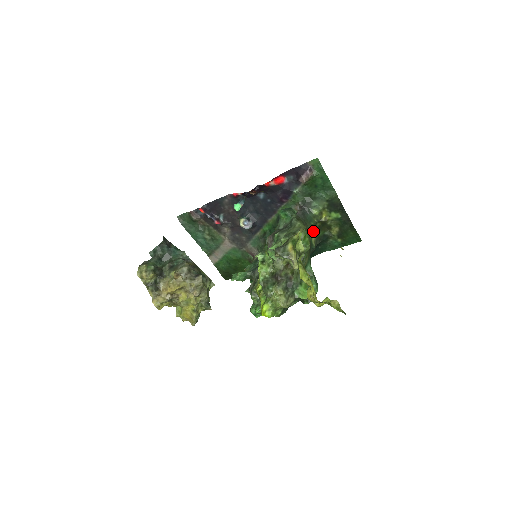
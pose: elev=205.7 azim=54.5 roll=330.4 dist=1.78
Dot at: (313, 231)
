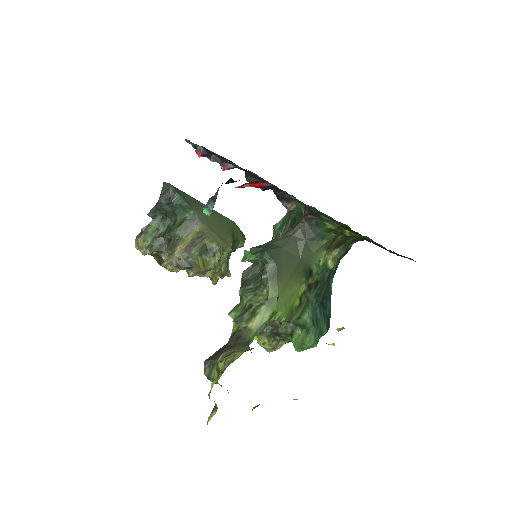
Dot at: (329, 249)
